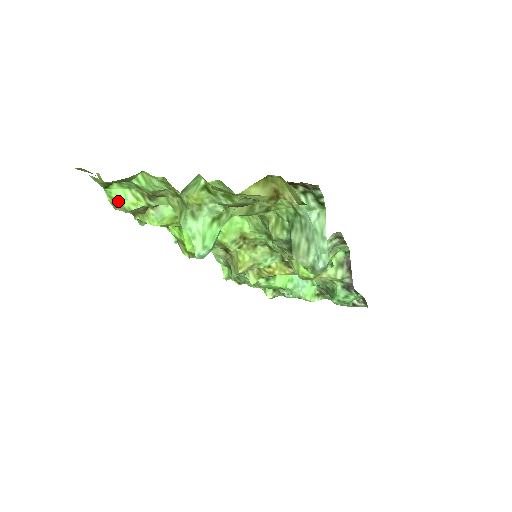
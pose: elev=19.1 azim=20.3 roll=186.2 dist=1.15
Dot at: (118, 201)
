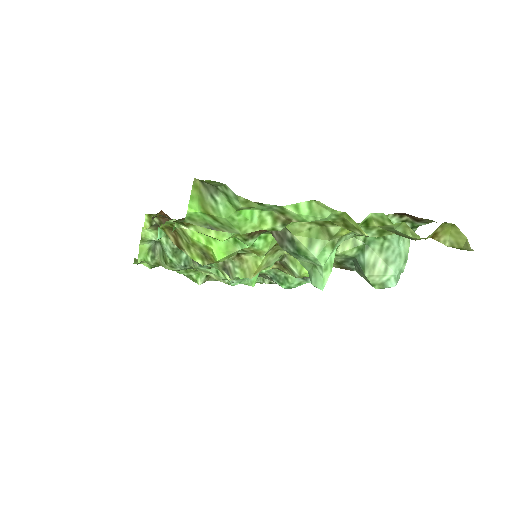
Dot at: (239, 224)
